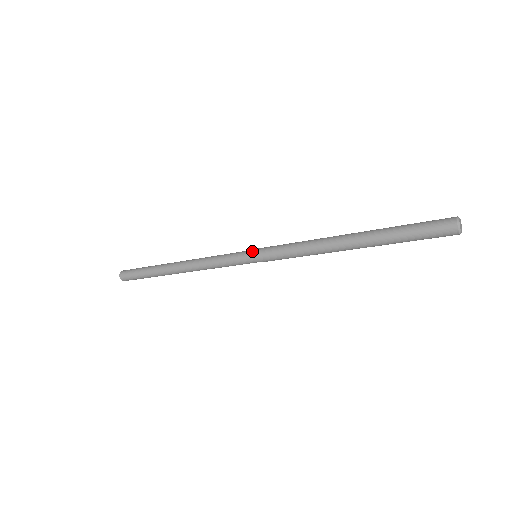
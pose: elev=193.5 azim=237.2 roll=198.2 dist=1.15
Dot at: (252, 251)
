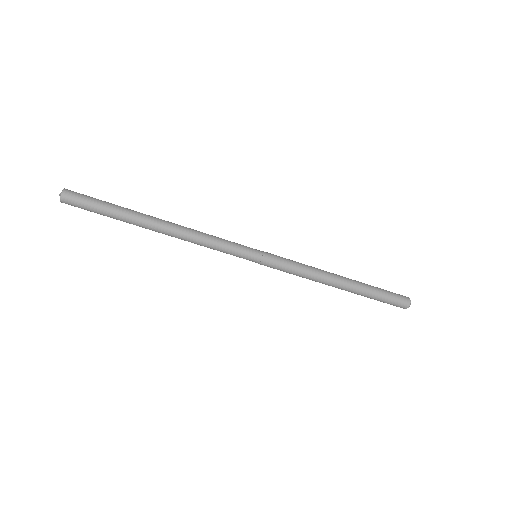
Dot at: (258, 250)
